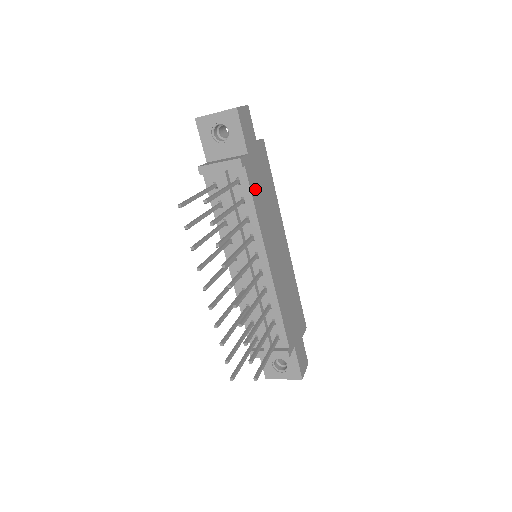
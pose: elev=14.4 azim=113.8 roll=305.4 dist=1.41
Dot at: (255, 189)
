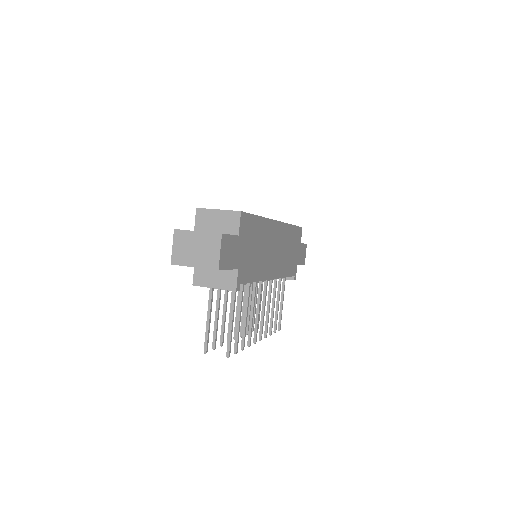
Dot at: (251, 271)
